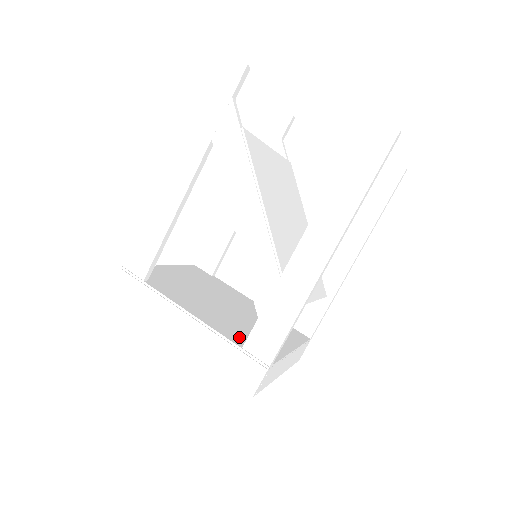
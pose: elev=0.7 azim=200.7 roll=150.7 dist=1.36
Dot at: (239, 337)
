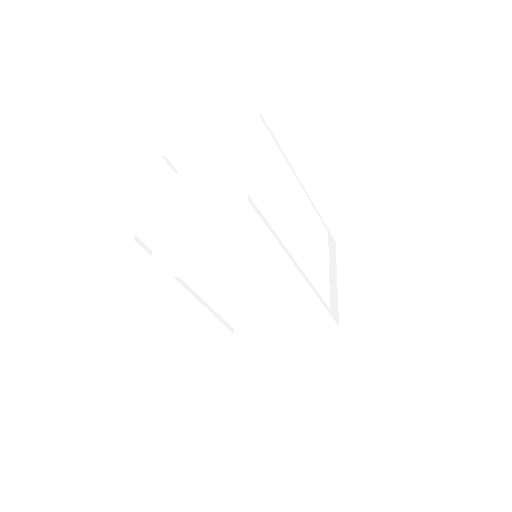
Dot at: occluded
